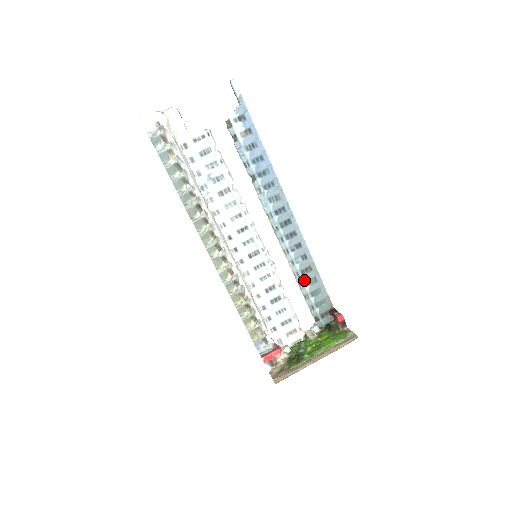
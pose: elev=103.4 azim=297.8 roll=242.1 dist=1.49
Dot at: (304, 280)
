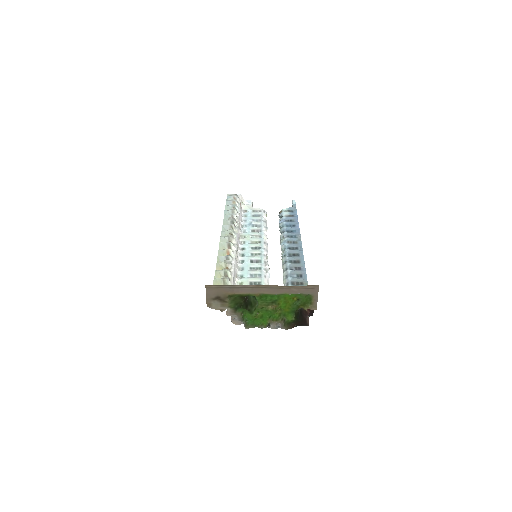
Dot at: occluded
